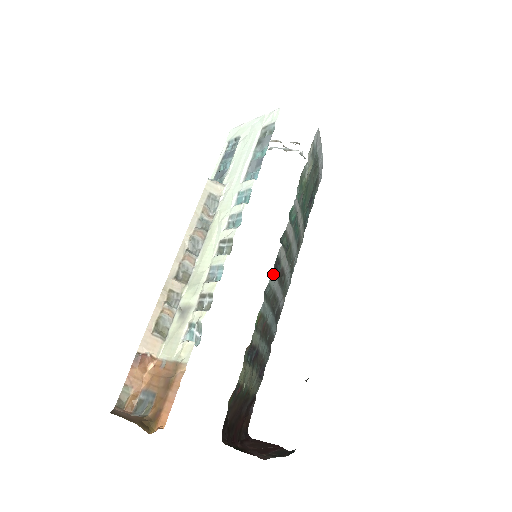
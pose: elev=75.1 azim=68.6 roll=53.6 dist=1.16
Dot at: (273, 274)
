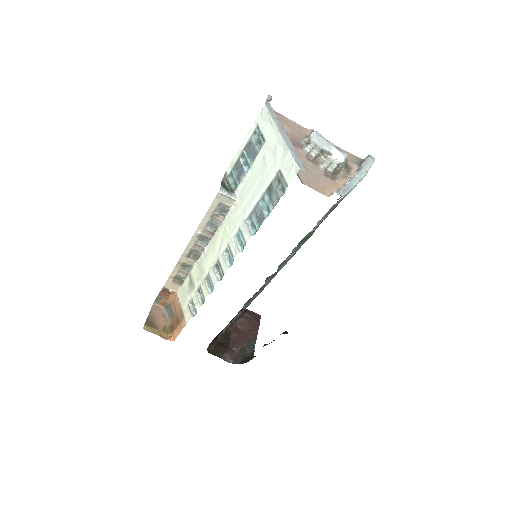
Dot at: (254, 296)
